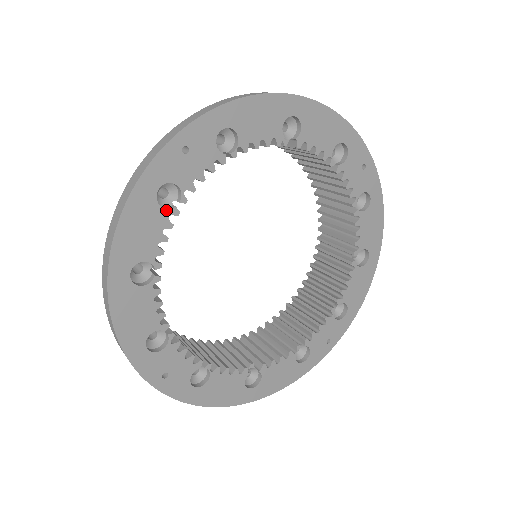
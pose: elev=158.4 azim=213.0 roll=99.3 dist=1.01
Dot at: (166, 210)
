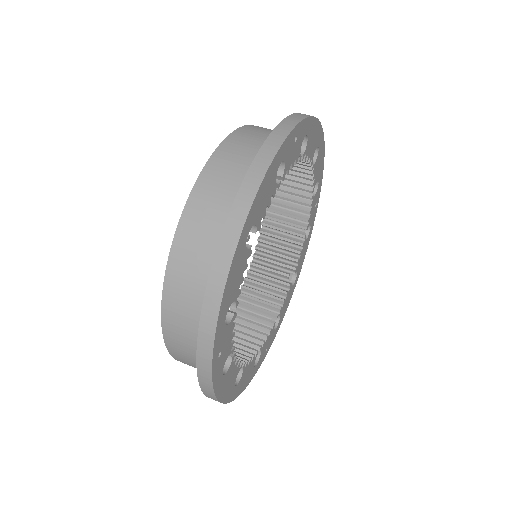
Dot at: (230, 365)
